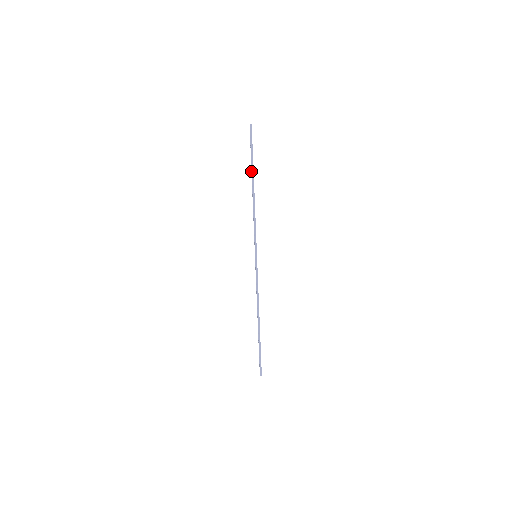
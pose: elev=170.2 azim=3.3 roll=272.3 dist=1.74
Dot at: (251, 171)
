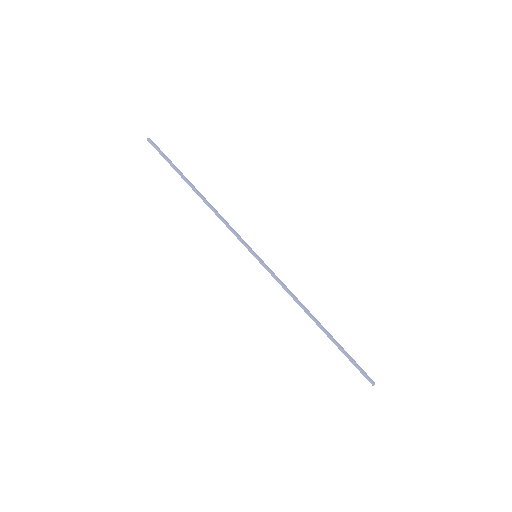
Dot at: (183, 179)
